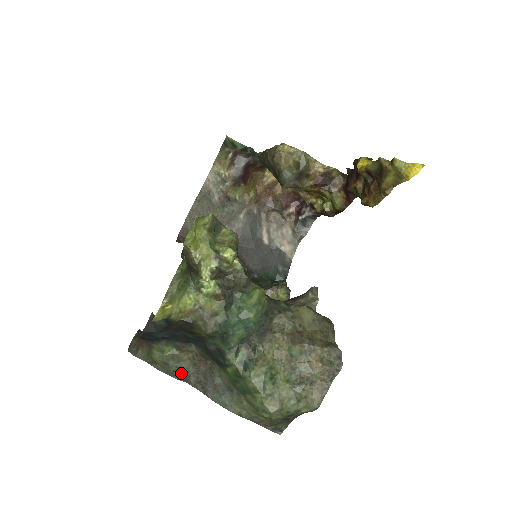
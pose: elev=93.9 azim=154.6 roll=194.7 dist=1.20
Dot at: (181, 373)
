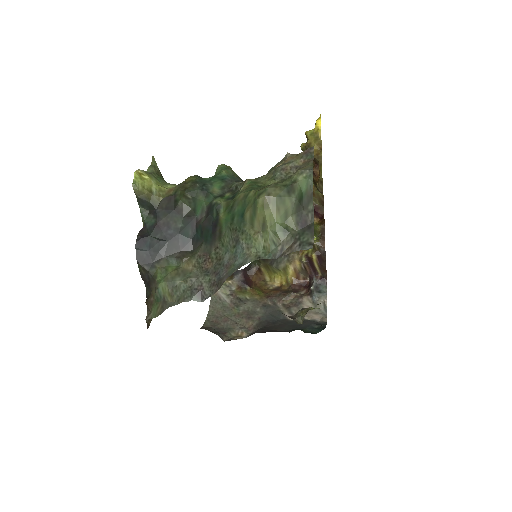
Dot at: (192, 288)
